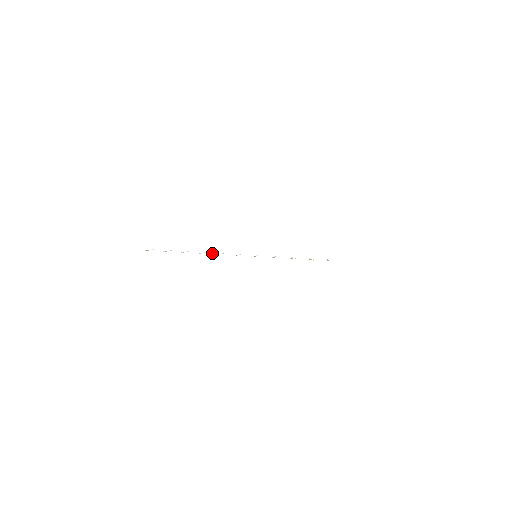
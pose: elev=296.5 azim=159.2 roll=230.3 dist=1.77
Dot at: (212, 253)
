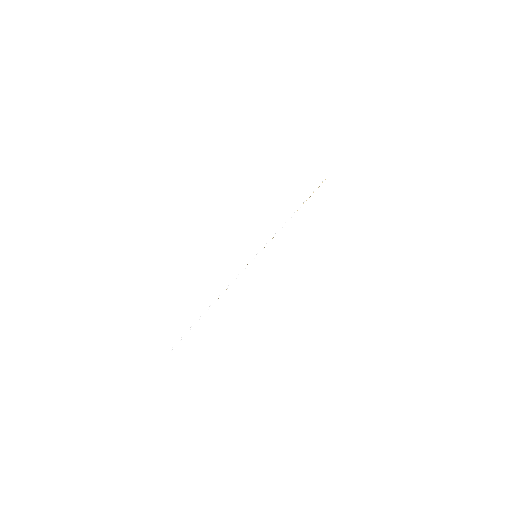
Dot at: (218, 297)
